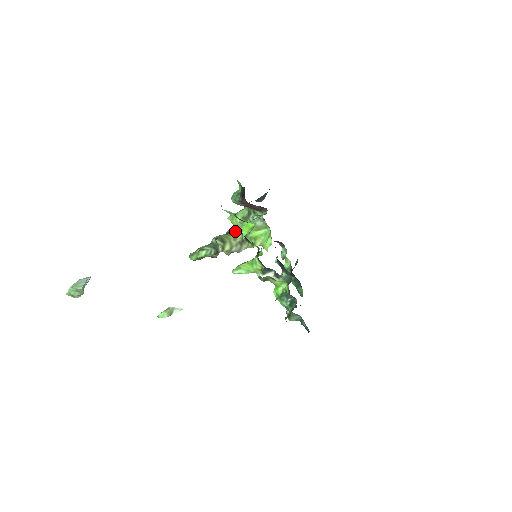
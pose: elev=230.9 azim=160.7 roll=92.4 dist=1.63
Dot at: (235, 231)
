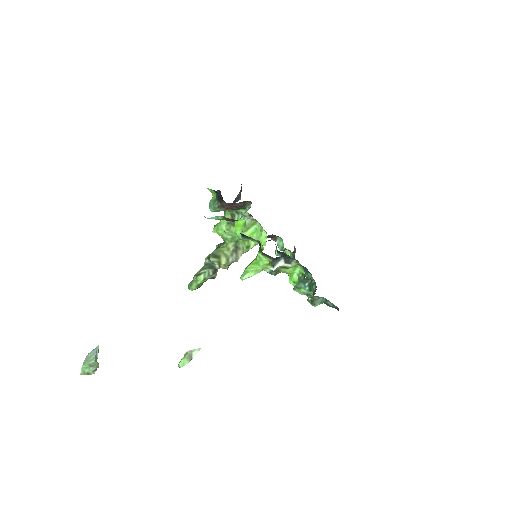
Dot at: (225, 241)
